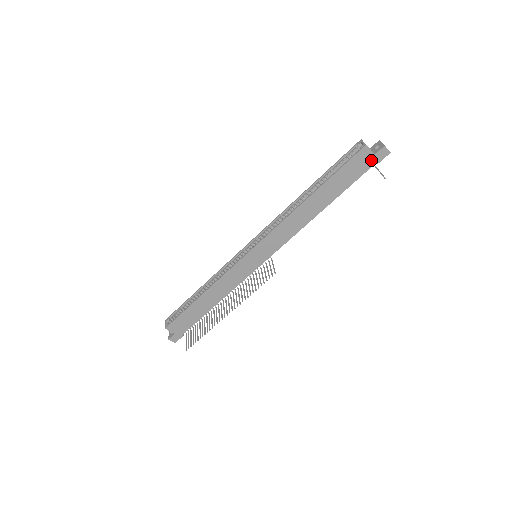
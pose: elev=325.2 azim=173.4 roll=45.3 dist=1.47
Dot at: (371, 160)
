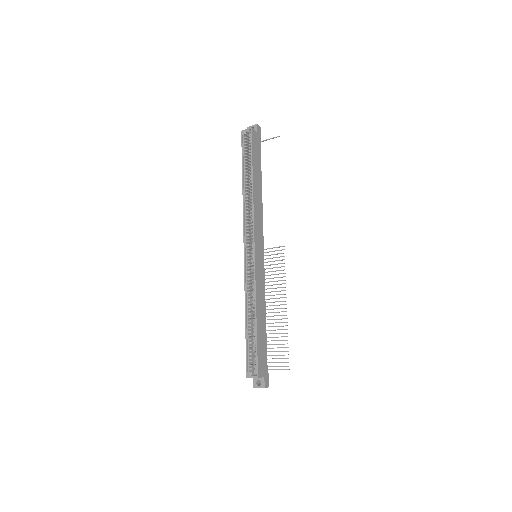
Dot at: (258, 137)
